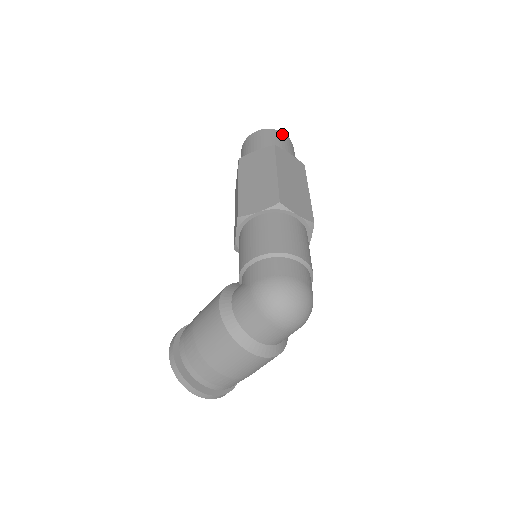
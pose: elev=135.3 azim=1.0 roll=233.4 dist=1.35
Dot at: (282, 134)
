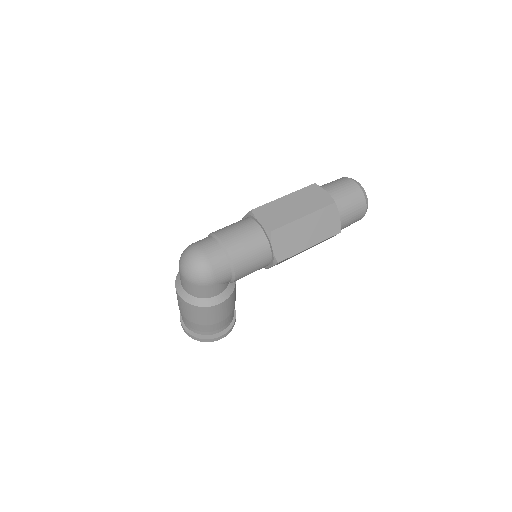
Dot at: (351, 181)
